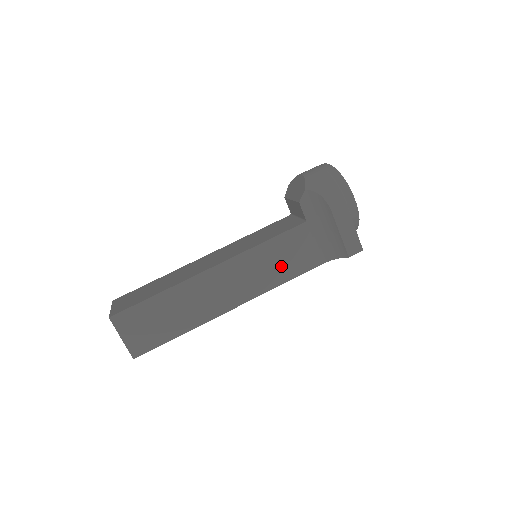
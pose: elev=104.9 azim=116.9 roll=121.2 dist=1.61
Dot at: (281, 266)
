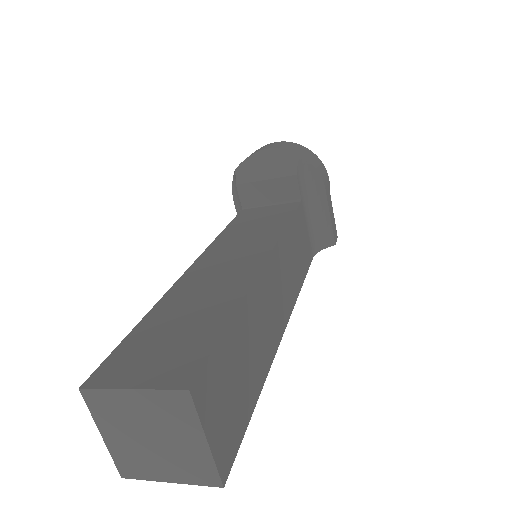
Dot at: (298, 260)
